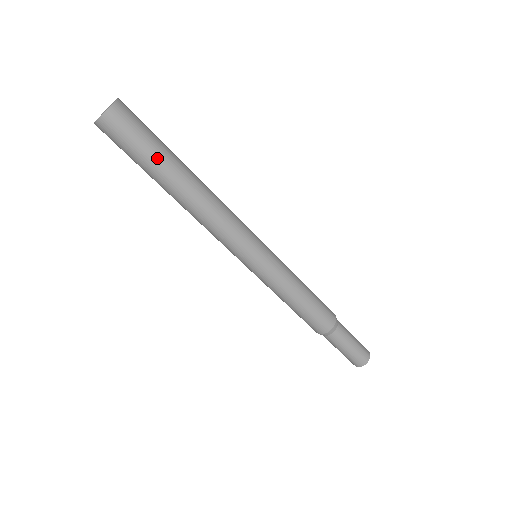
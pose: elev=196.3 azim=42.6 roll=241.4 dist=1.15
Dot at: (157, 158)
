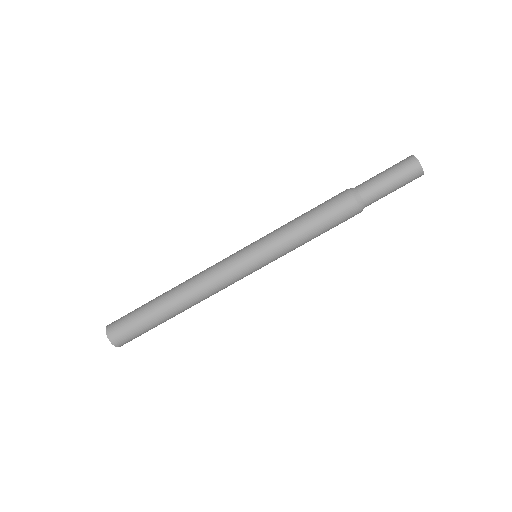
Dot at: (156, 326)
